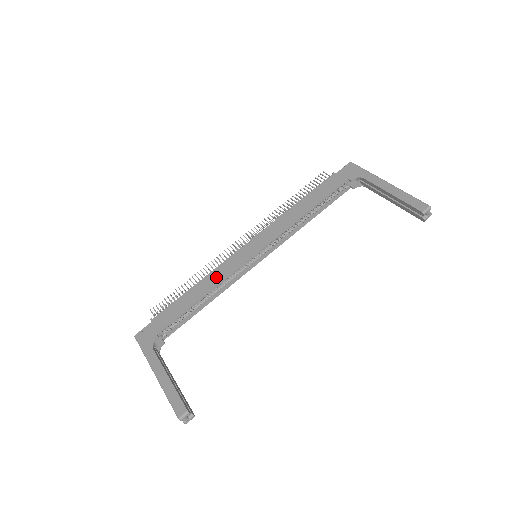
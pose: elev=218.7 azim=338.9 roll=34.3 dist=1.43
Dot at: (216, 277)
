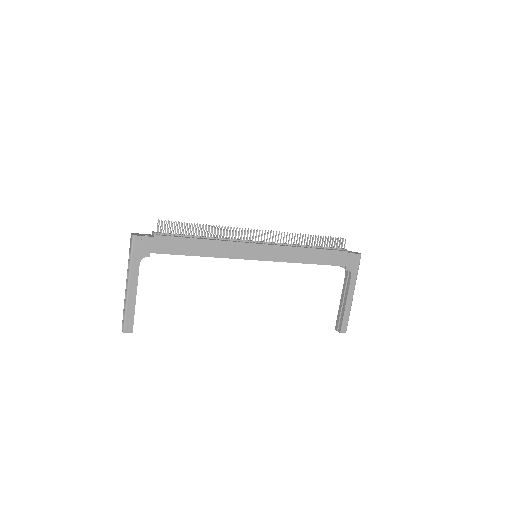
Dot at: (222, 250)
